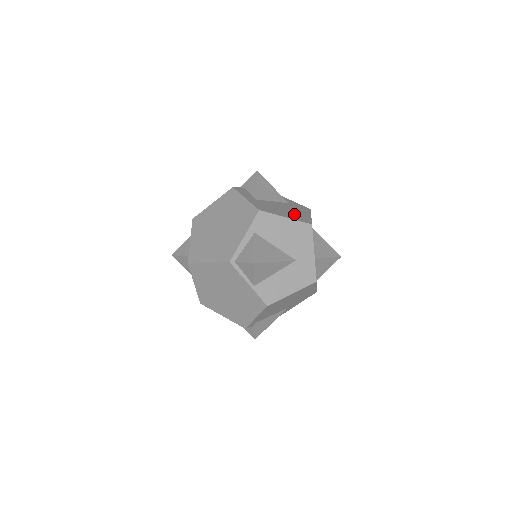
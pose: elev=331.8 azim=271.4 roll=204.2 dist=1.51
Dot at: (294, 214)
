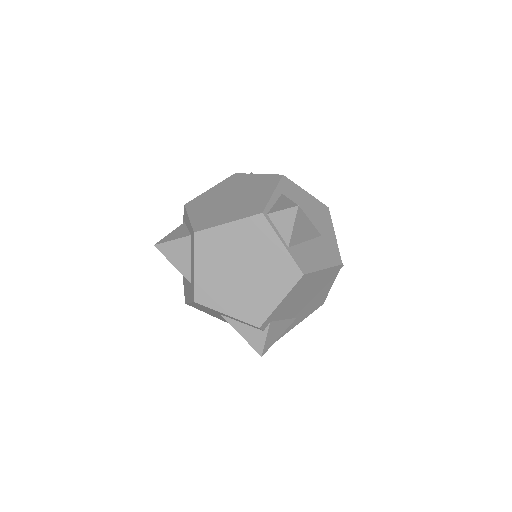
Dot at: occluded
